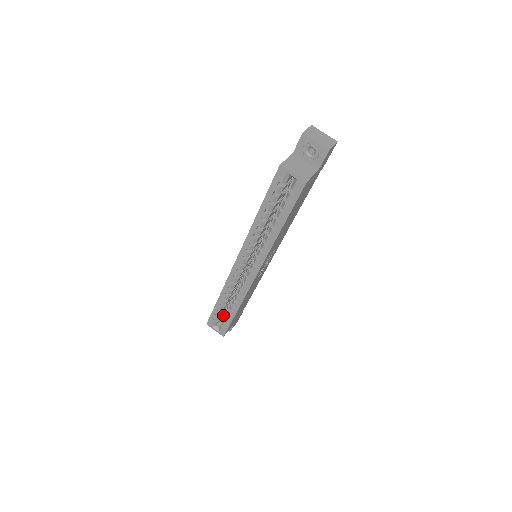
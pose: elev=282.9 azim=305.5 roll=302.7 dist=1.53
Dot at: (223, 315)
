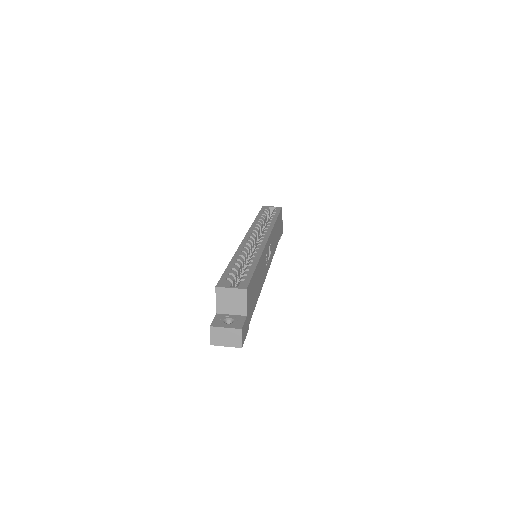
Dot at: occluded
